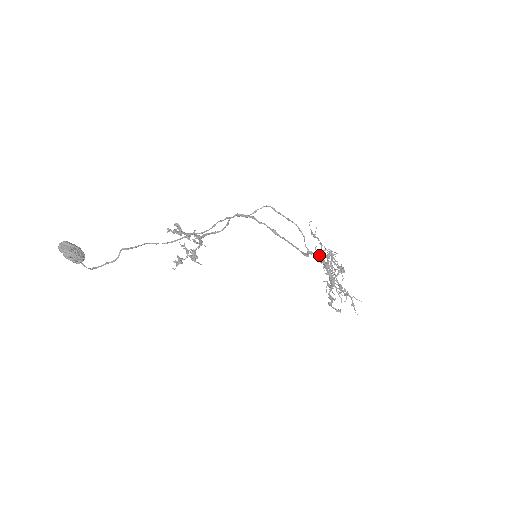
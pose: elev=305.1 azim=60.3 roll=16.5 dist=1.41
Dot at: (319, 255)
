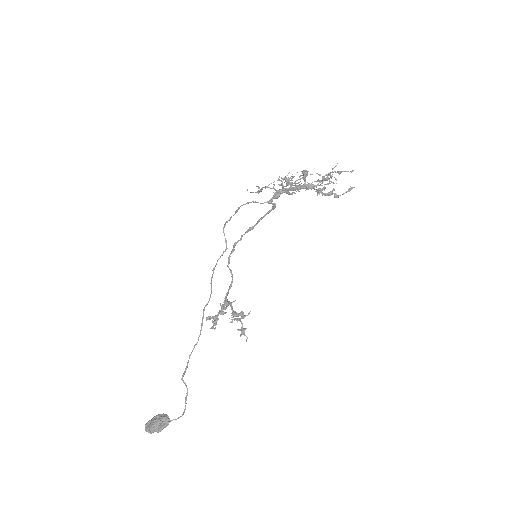
Dot at: (276, 193)
